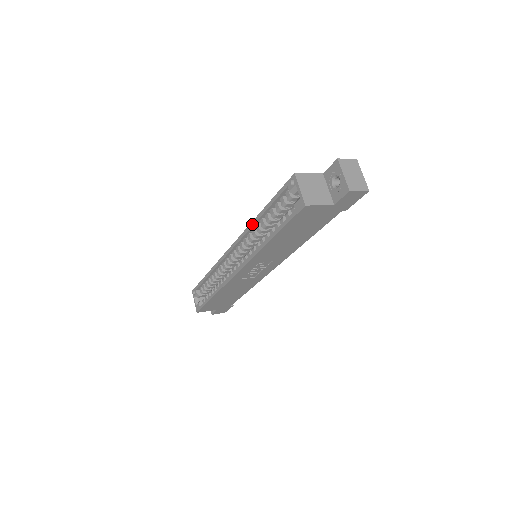
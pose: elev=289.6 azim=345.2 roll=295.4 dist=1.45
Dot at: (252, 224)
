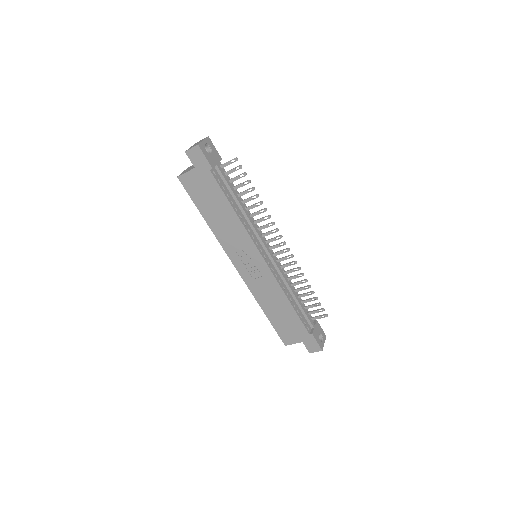
Dot at: occluded
